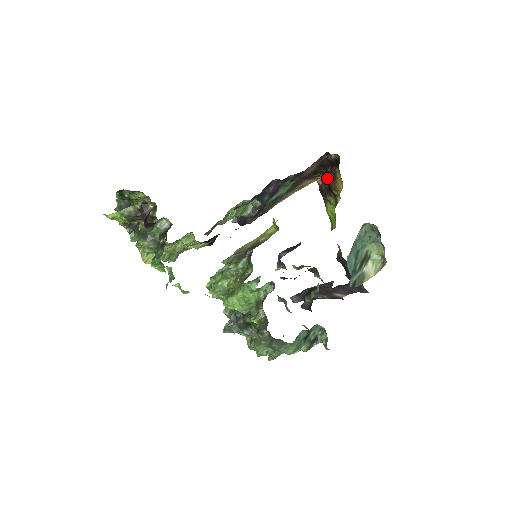
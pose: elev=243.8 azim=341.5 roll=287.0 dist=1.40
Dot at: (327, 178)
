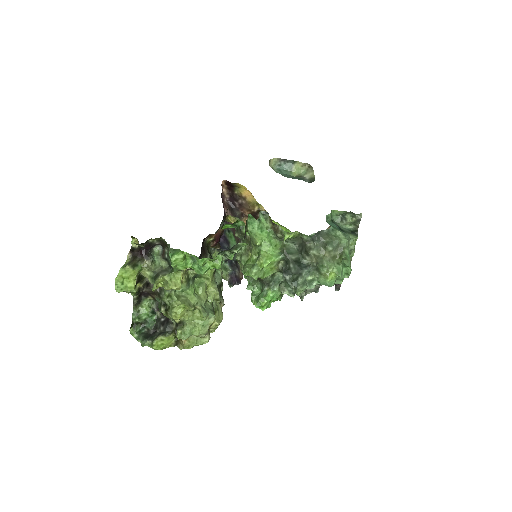
Dot at: (245, 215)
